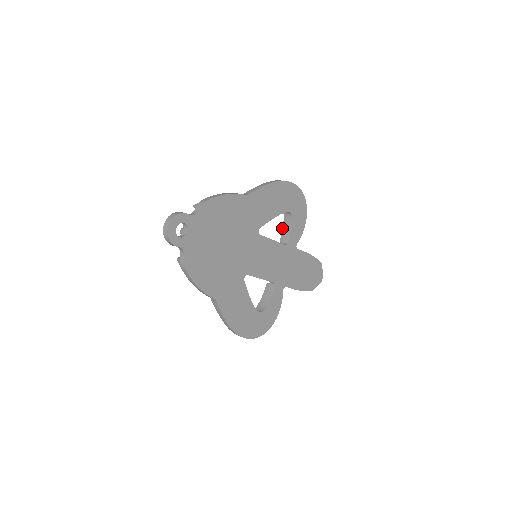
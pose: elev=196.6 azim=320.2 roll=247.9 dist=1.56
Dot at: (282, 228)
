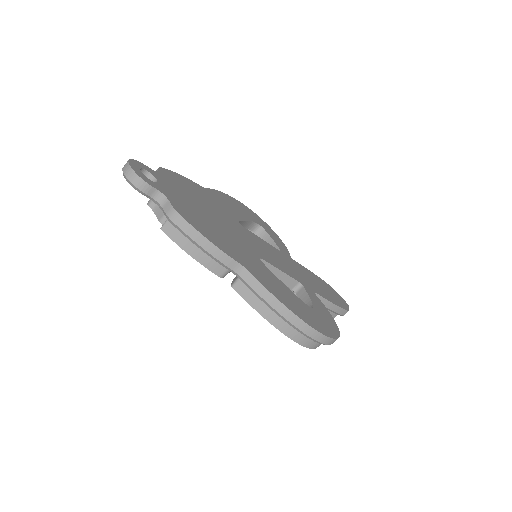
Dot at: occluded
